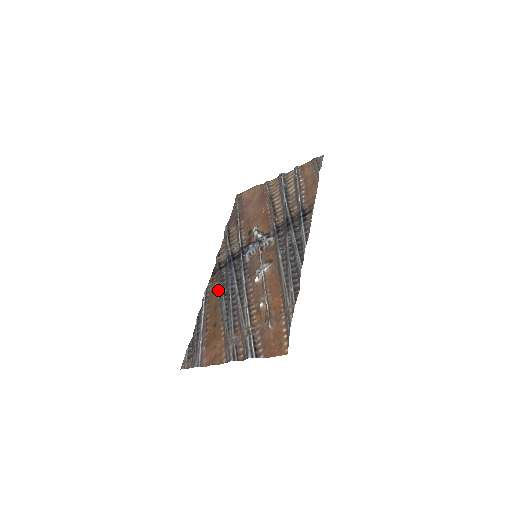
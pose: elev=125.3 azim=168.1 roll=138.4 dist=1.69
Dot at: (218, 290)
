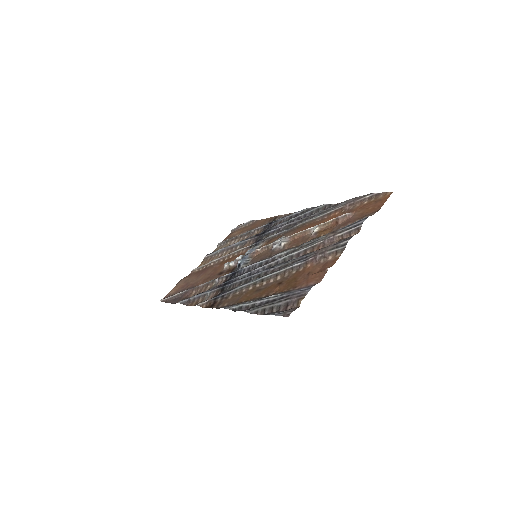
Dot at: (241, 291)
